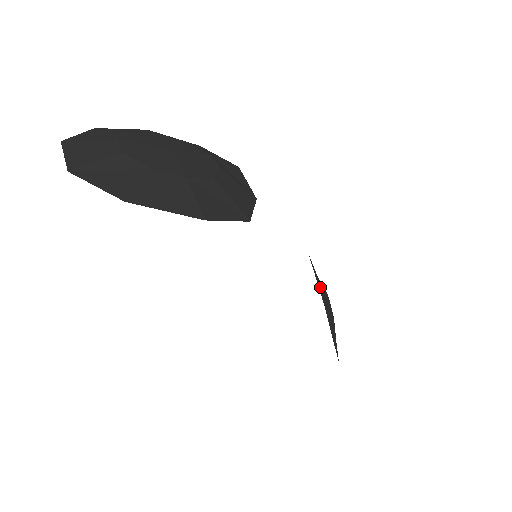
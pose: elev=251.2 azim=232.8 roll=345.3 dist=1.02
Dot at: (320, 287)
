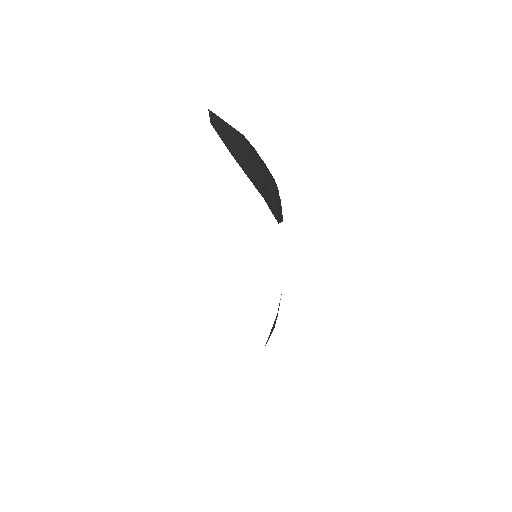
Dot at: (279, 303)
